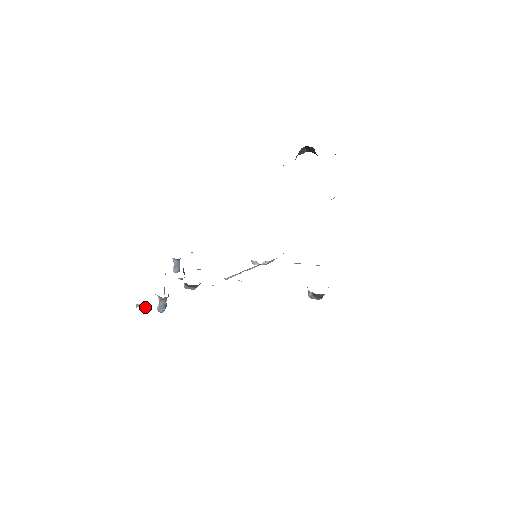
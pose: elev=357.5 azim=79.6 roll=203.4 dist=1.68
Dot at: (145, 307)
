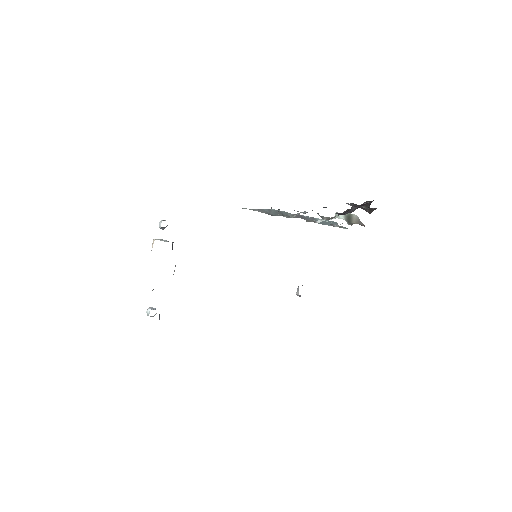
Dot at: occluded
